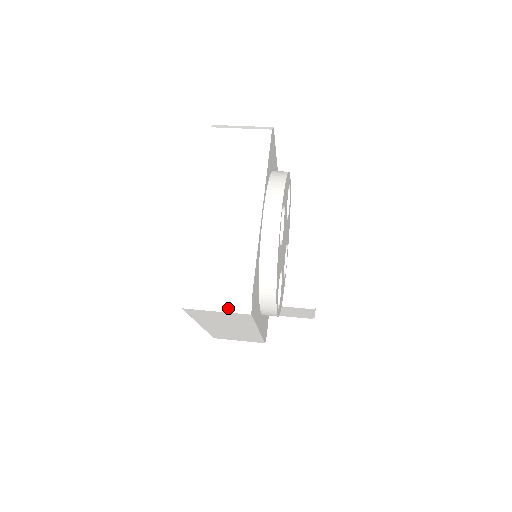
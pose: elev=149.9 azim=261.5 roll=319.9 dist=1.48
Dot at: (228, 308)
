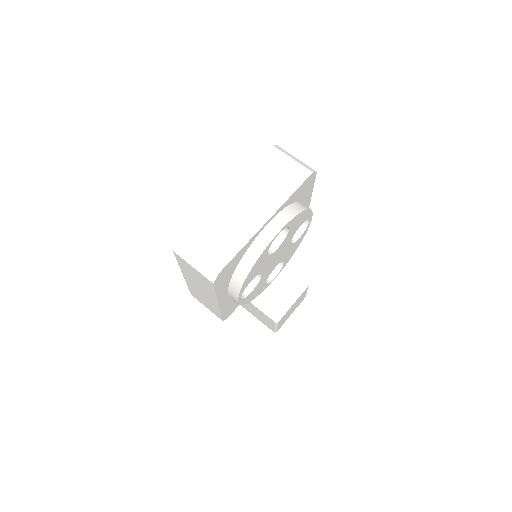
Dot at: (201, 269)
